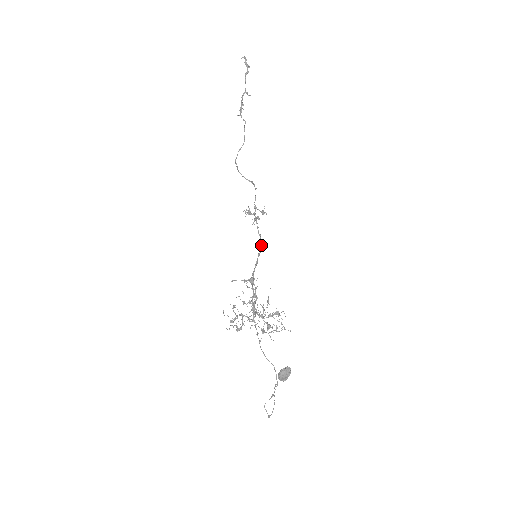
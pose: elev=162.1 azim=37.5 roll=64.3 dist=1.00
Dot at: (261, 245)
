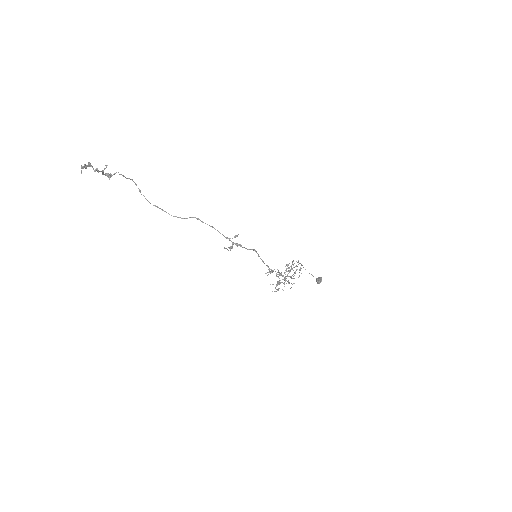
Dot at: occluded
